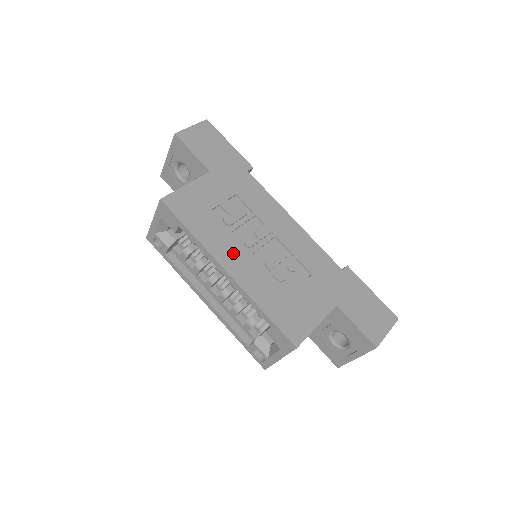
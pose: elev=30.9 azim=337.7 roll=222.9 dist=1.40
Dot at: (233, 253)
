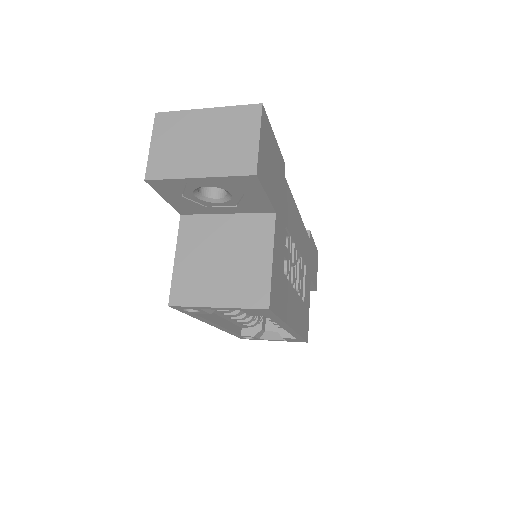
Dot at: (292, 305)
